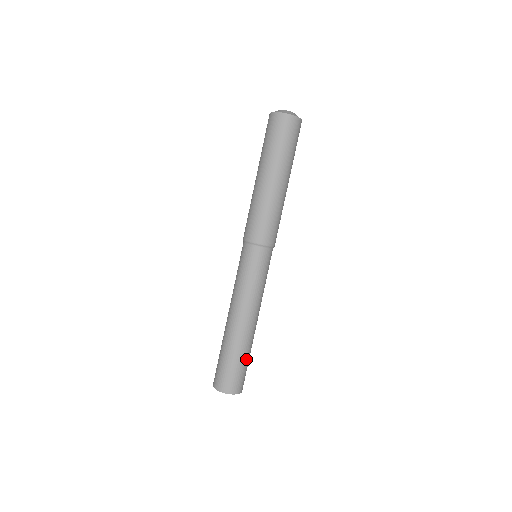
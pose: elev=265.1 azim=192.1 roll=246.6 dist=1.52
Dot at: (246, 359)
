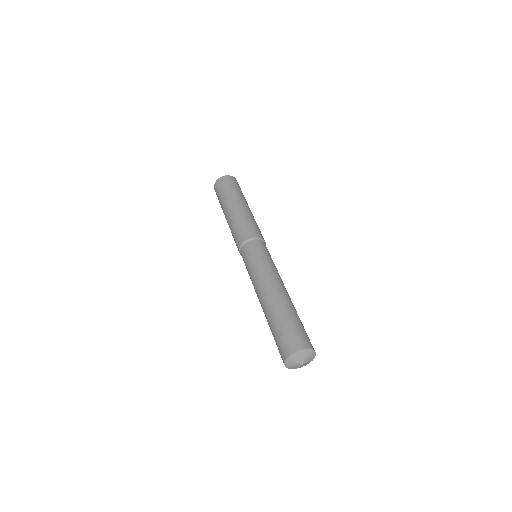
Dot at: (298, 319)
